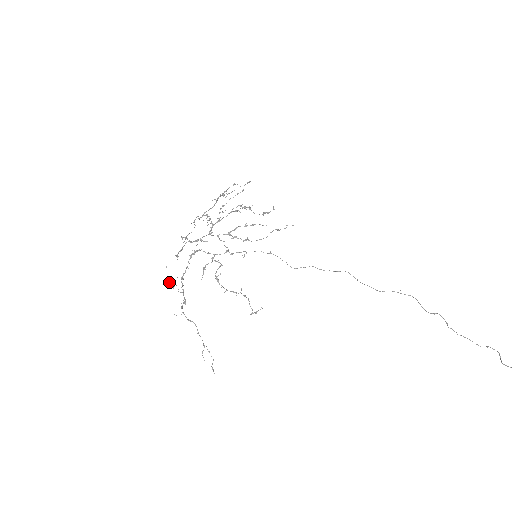
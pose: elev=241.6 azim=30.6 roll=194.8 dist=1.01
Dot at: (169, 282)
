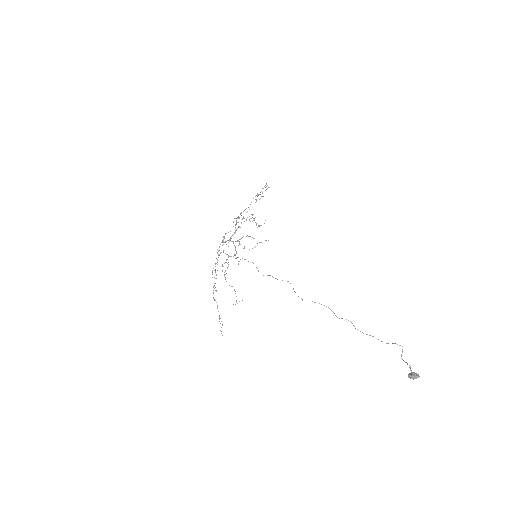
Dot at: occluded
